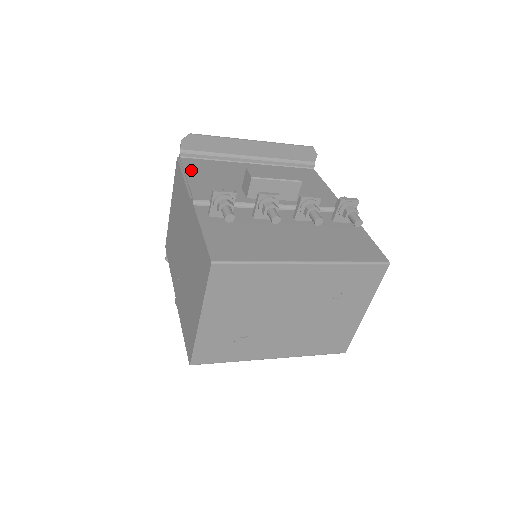
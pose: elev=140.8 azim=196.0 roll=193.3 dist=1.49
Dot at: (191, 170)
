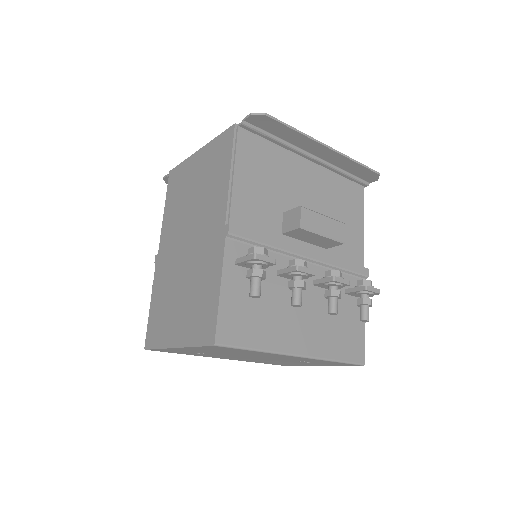
Dot at: (243, 161)
